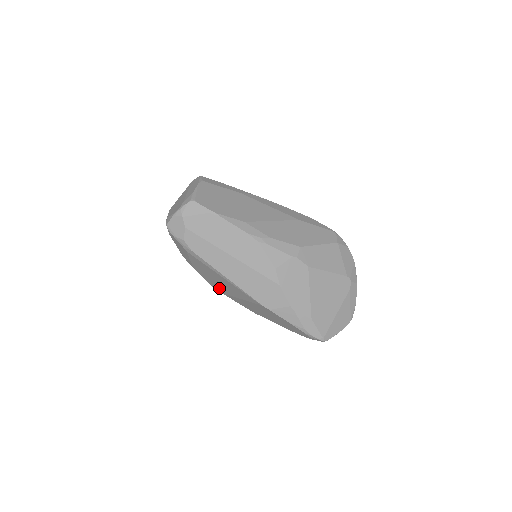
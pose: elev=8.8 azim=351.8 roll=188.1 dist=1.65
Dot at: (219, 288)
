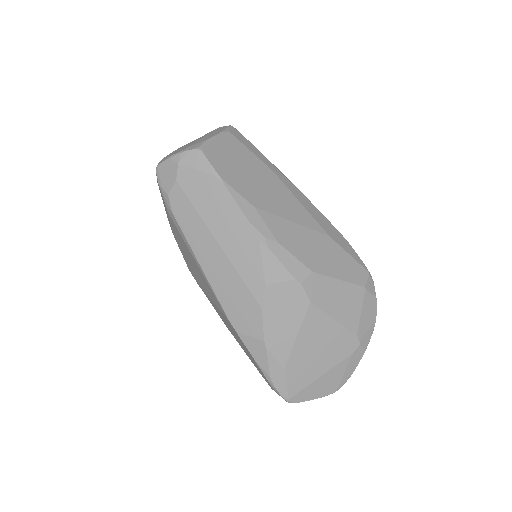
Dot at: (194, 274)
